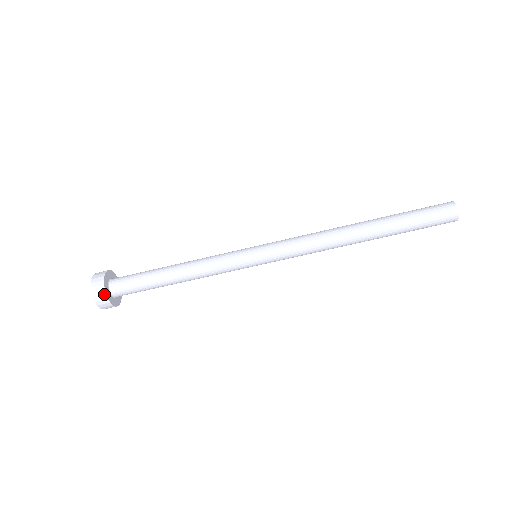
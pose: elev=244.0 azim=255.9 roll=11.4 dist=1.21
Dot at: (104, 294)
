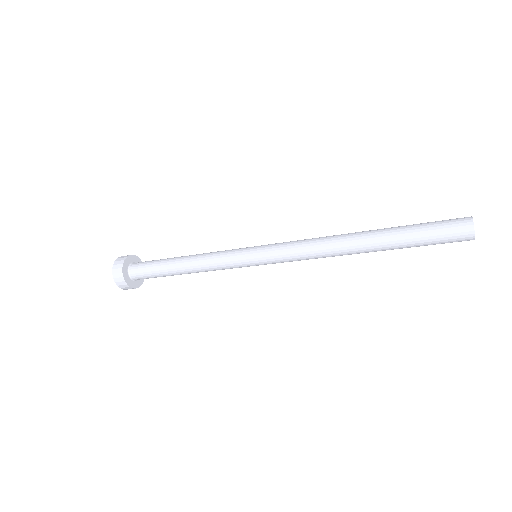
Dot at: (123, 280)
